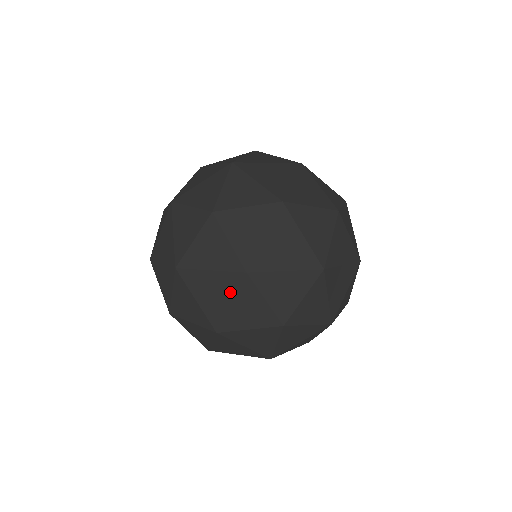
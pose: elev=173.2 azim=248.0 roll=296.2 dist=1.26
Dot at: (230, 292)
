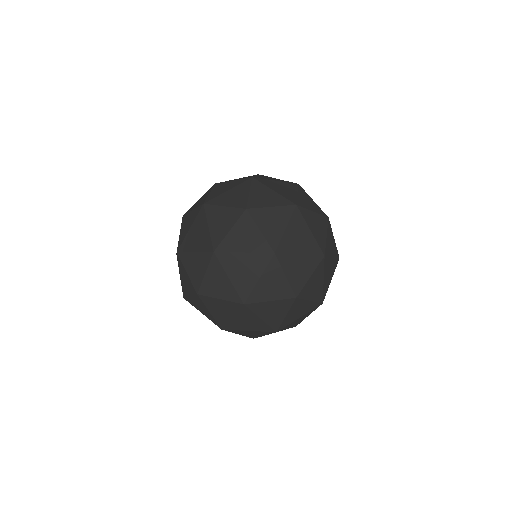
Dot at: (259, 269)
